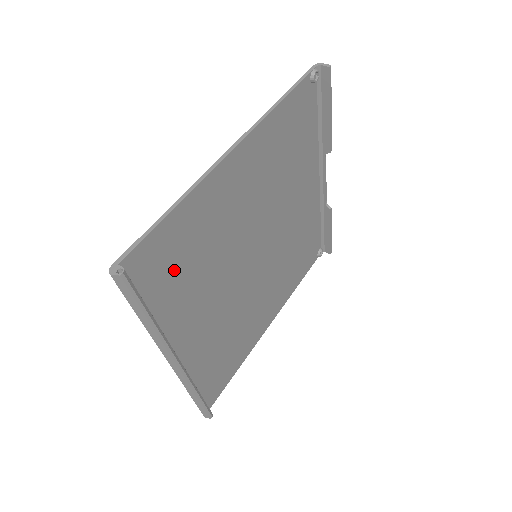
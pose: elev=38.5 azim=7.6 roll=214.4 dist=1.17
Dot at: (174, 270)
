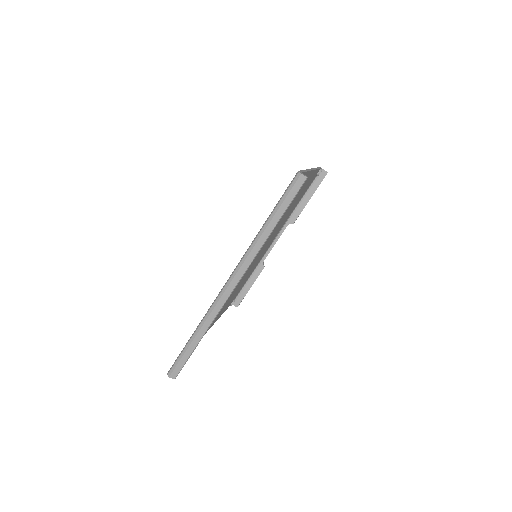
Dot at: occluded
